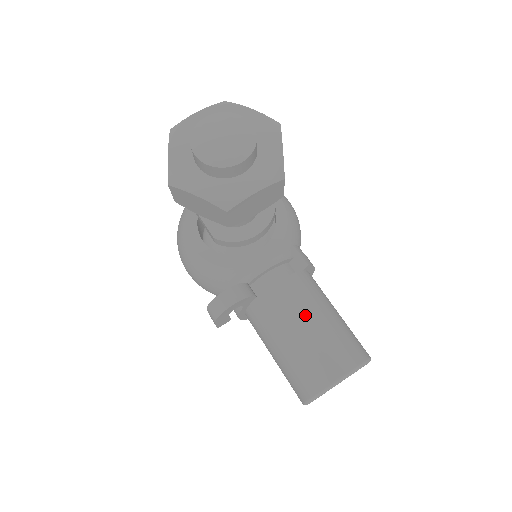
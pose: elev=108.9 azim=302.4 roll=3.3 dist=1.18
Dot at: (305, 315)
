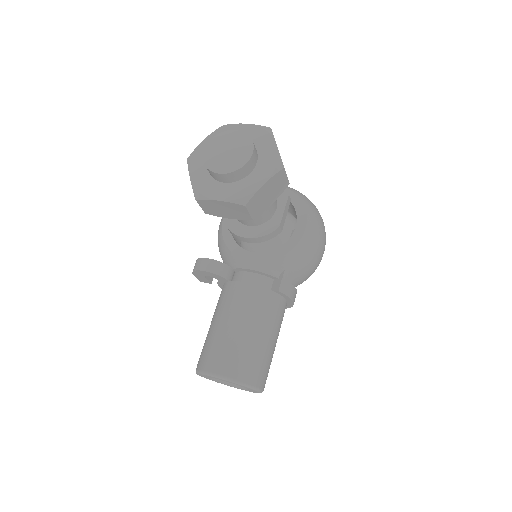
Dot at: (238, 318)
